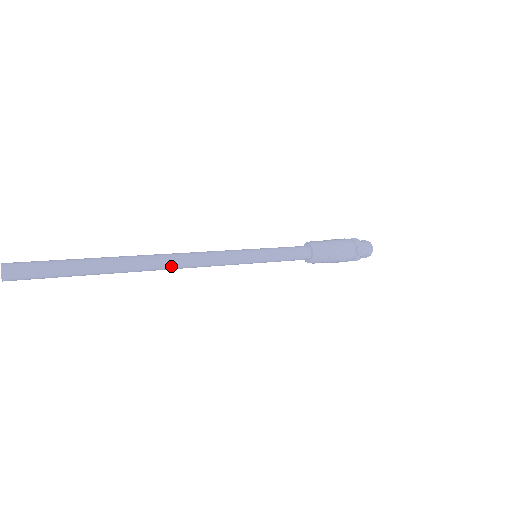
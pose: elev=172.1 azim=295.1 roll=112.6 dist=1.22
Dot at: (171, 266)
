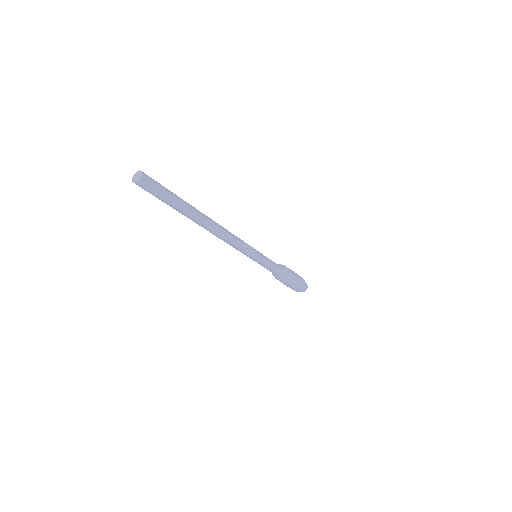
Dot at: (217, 235)
